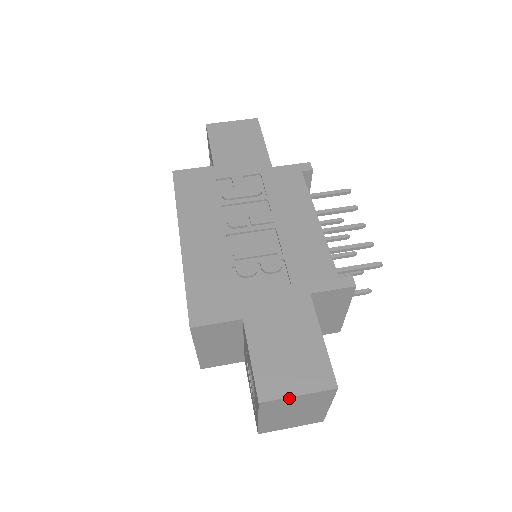
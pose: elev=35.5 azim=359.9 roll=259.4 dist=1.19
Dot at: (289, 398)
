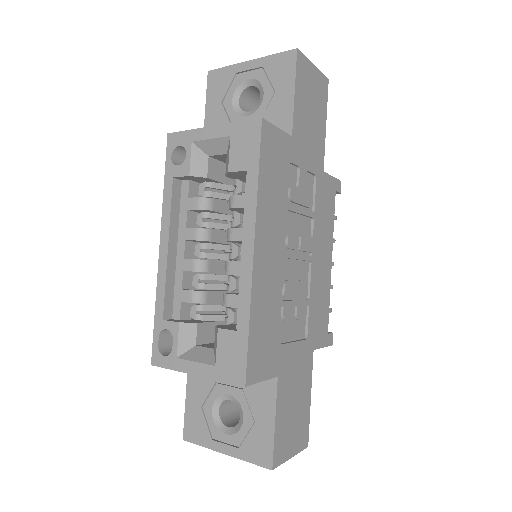
Dot at: (285, 459)
